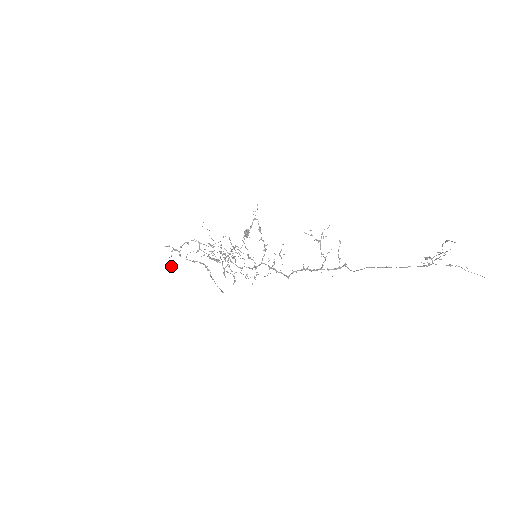
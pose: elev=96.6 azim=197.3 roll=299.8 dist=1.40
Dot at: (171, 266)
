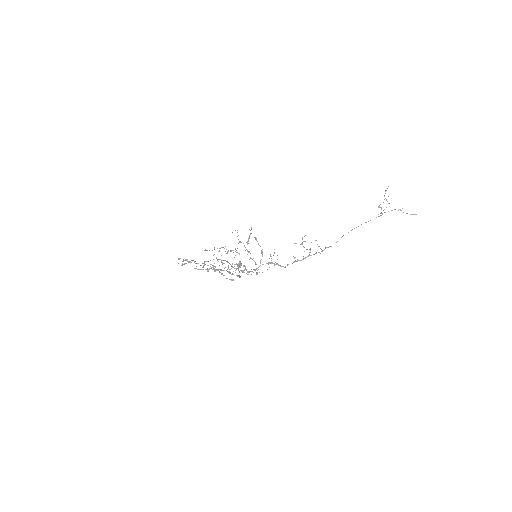
Dot at: occluded
